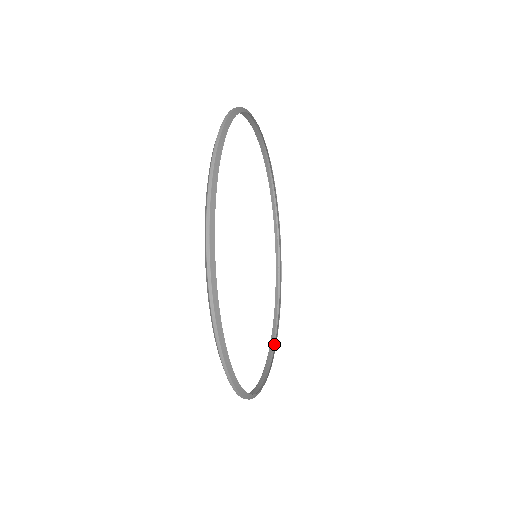
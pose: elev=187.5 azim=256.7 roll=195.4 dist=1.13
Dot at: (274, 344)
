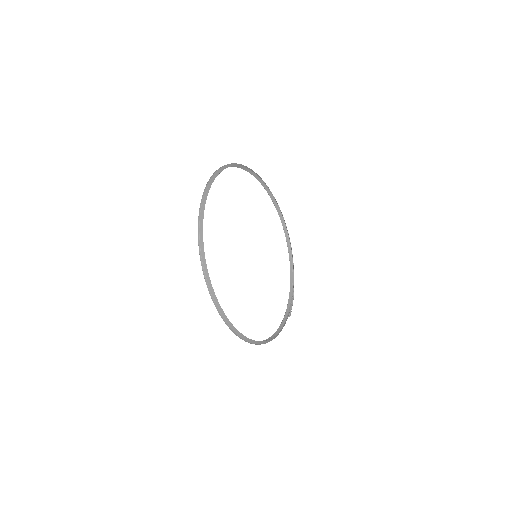
Dot at: (277, 335)
